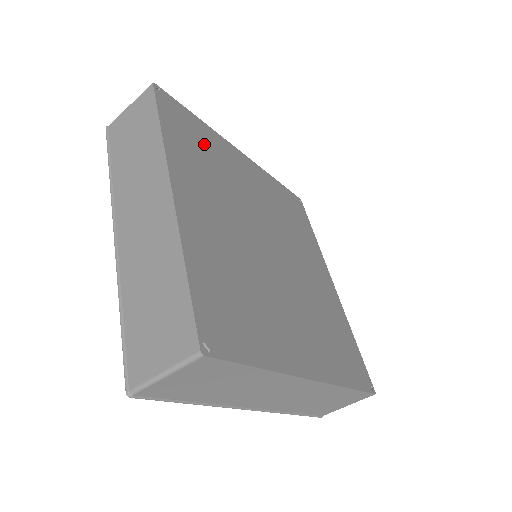
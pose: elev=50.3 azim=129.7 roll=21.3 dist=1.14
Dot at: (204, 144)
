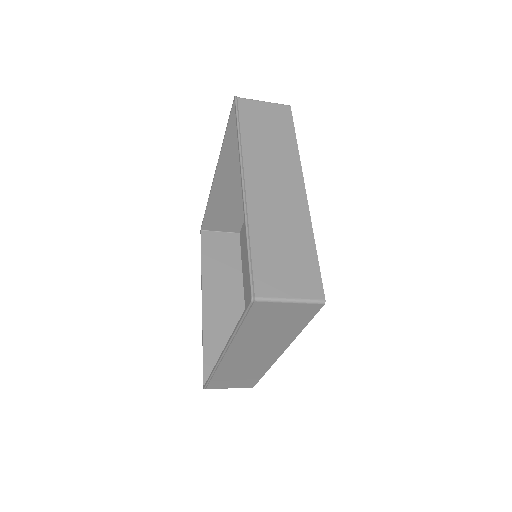
Dot at: occluded
